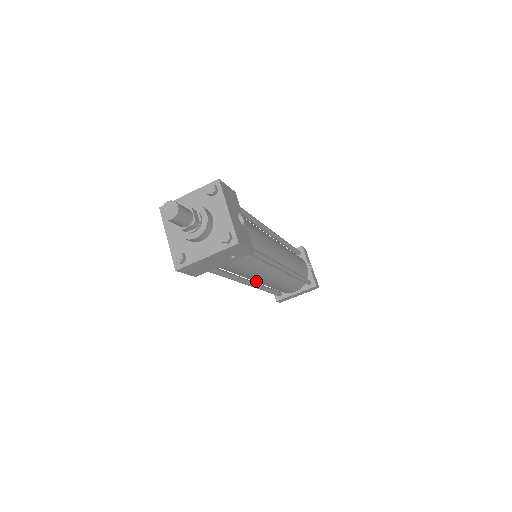
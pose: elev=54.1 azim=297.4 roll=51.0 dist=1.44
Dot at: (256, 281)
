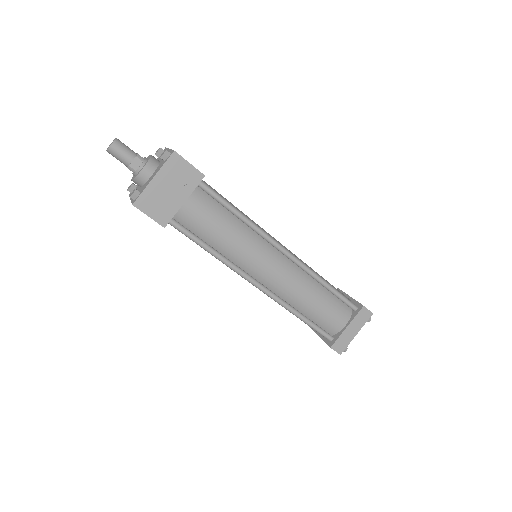
Dot at: (265, 280)
